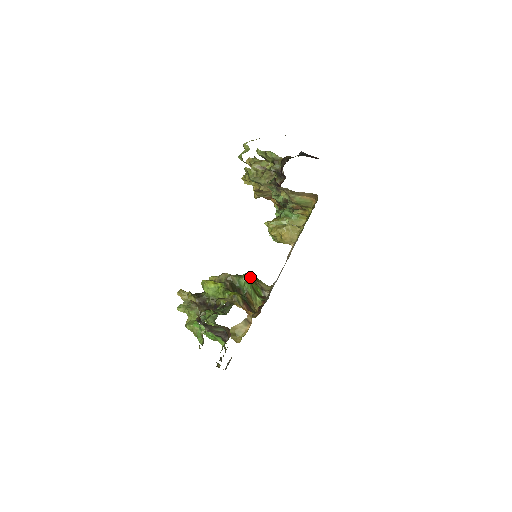
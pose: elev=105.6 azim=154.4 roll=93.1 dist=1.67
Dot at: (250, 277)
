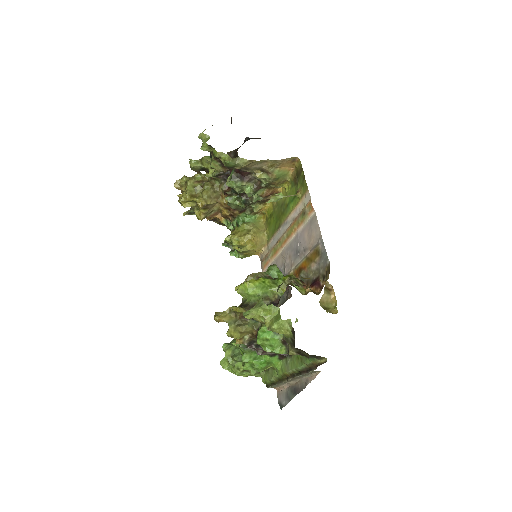
Dot at: occluded
